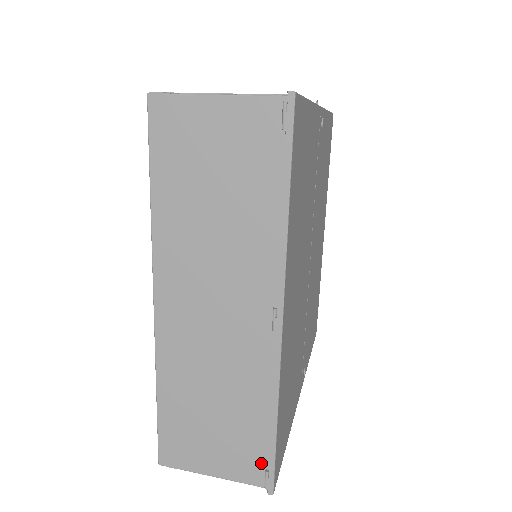
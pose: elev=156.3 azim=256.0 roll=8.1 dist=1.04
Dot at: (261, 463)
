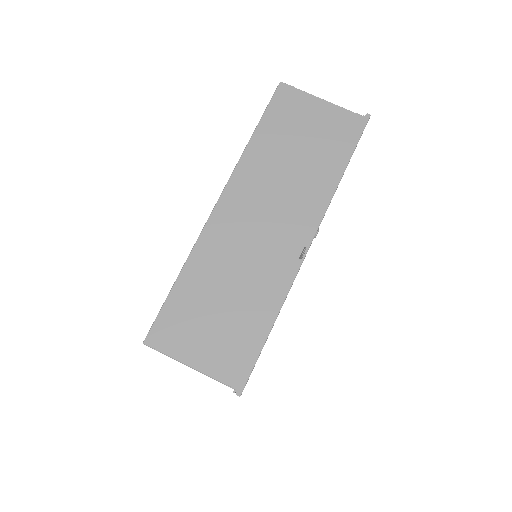
Dot at: occluded
